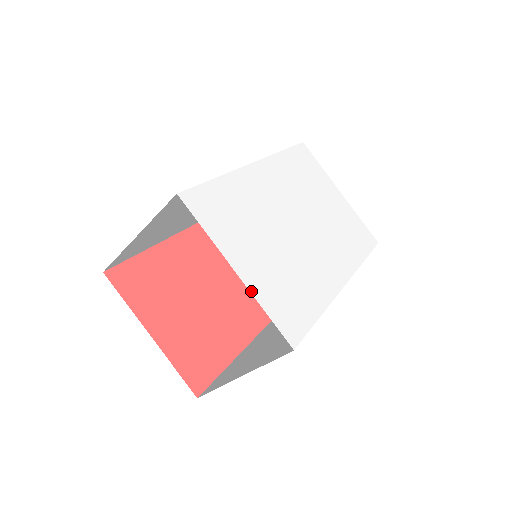
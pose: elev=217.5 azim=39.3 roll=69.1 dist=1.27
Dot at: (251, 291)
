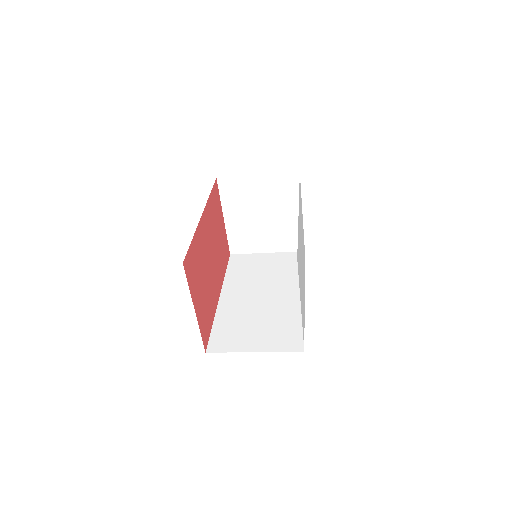
Dot at: occluded
